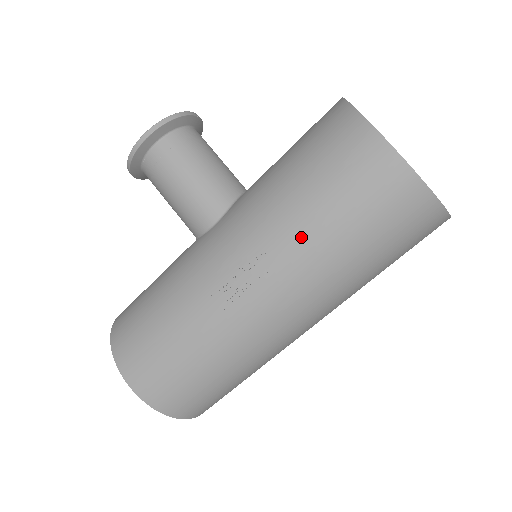
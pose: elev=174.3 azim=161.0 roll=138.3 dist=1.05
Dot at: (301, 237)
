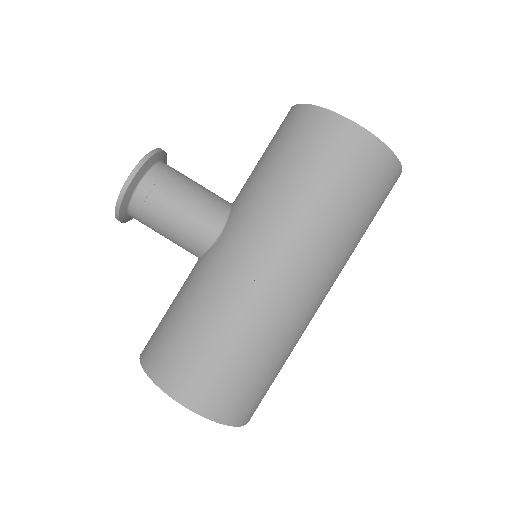
Dot at: (310, 213)
